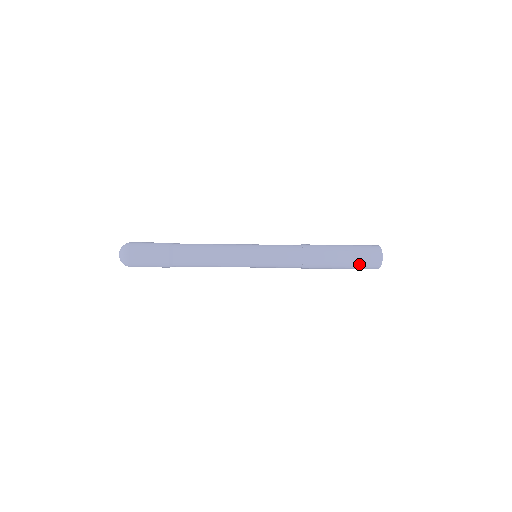
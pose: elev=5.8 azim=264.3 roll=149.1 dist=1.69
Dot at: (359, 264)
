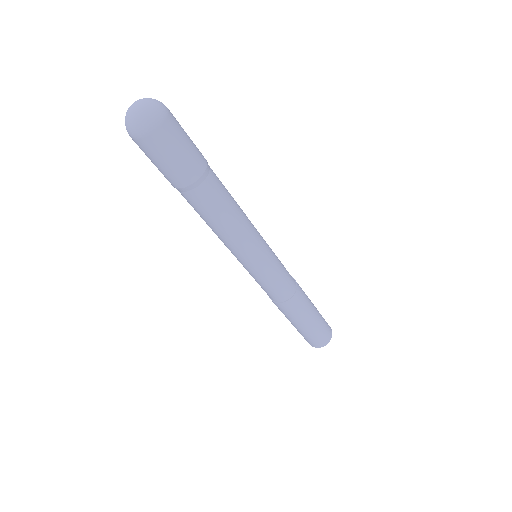
Dot at: (309, 336)
